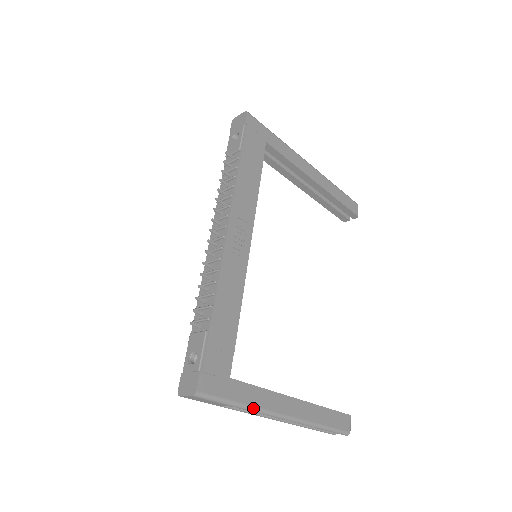
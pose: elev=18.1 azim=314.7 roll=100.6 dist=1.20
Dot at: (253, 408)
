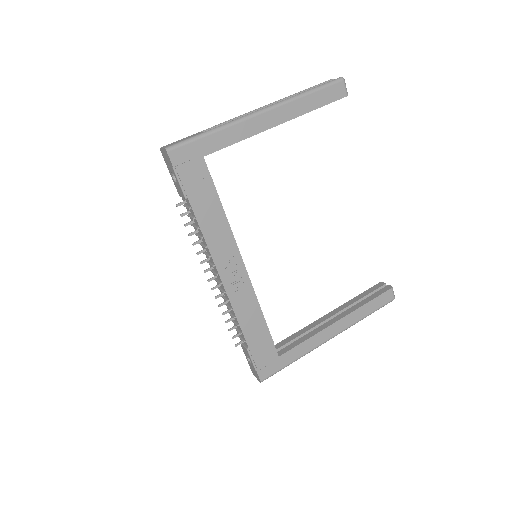
Dot at: (304, 355)
